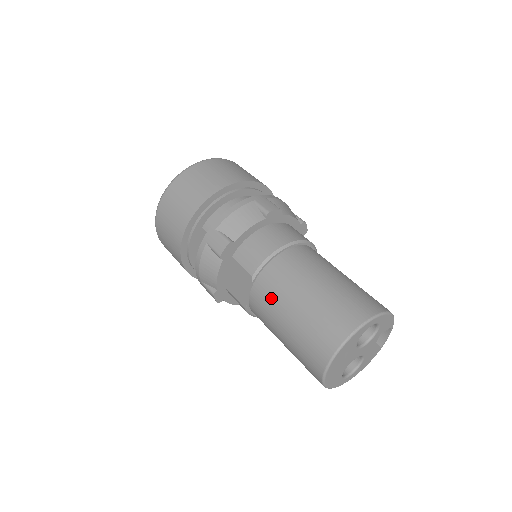
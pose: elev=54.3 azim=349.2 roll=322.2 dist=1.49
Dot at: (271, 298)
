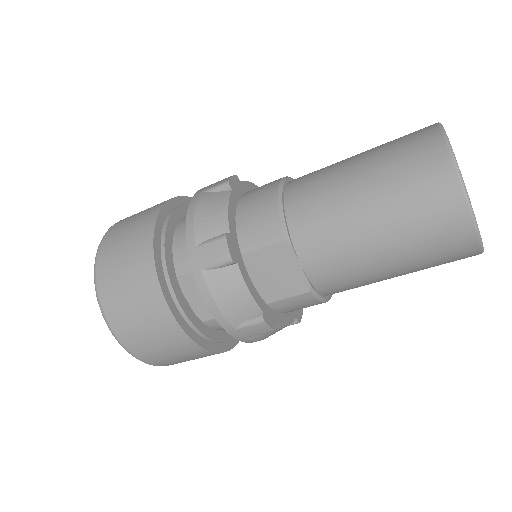
Dot at: (329, 233)
